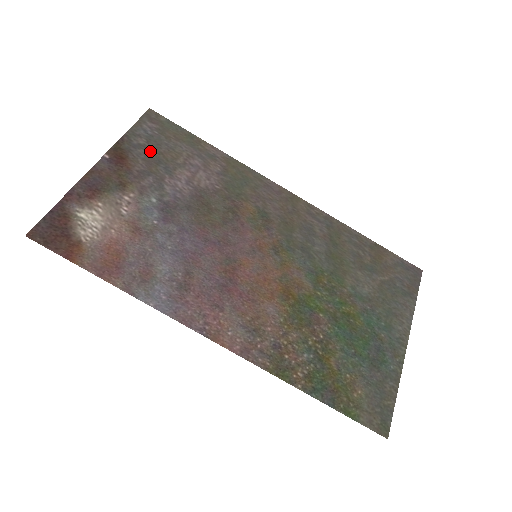
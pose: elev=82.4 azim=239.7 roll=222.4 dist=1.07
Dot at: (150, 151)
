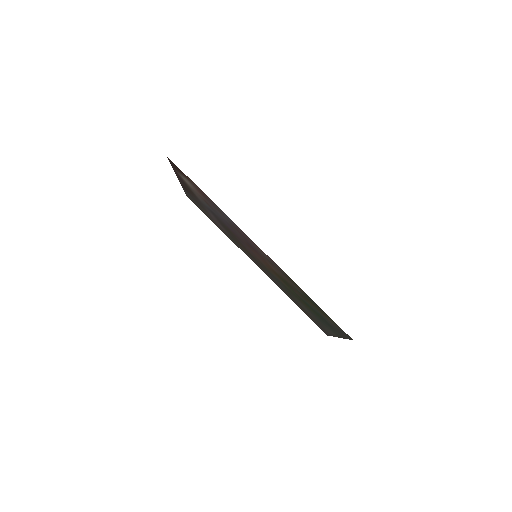
Dot at: (195, 200)
